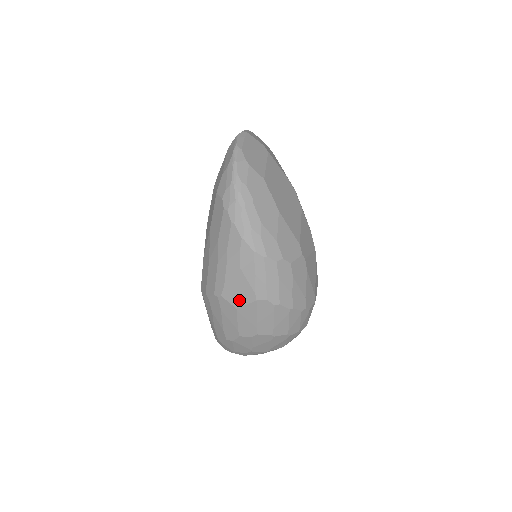
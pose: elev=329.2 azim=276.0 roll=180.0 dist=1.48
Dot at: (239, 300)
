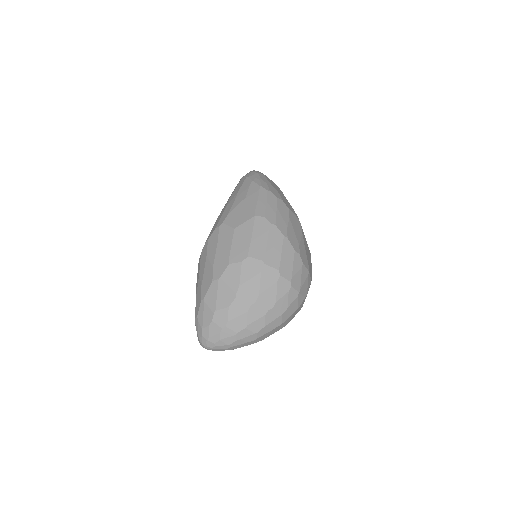
Dot at: (239, 221)
